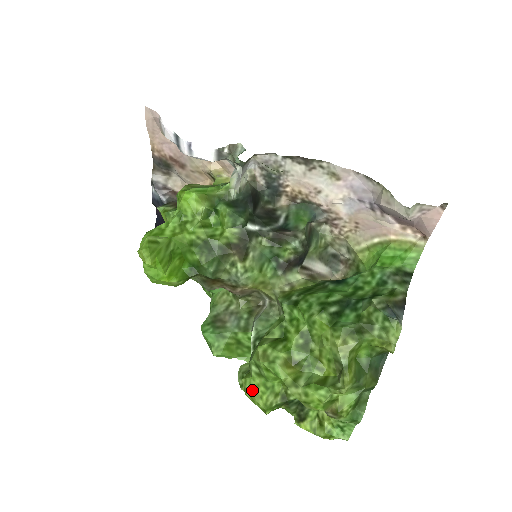
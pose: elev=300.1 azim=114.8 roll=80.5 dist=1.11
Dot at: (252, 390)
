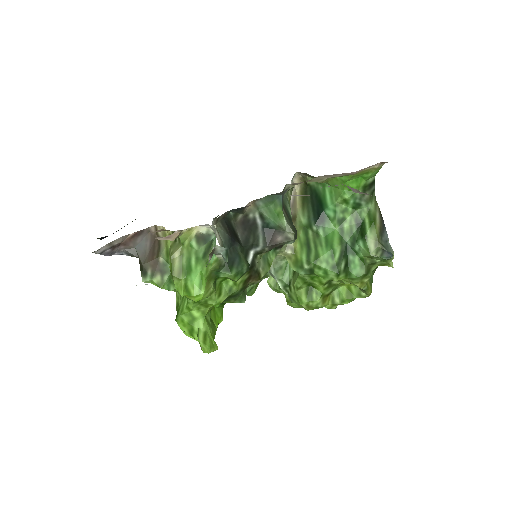
Dot at: (299, 307)
